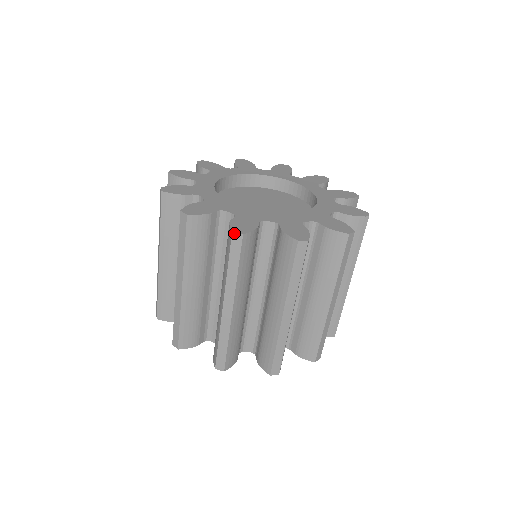
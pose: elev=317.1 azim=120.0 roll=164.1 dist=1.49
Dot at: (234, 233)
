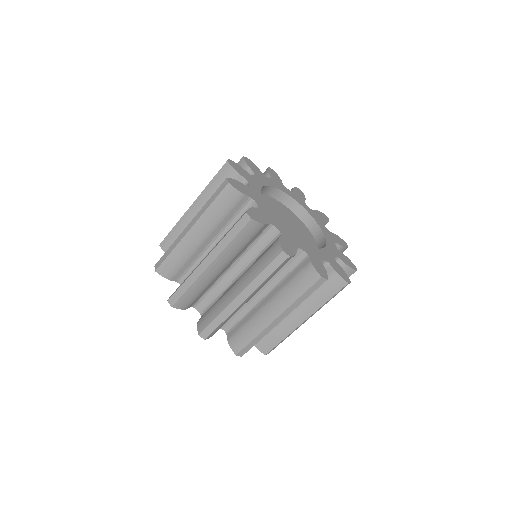
Dot at: (247, 214)
